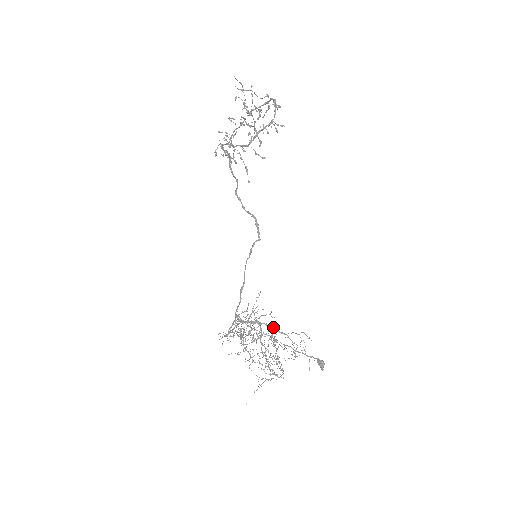
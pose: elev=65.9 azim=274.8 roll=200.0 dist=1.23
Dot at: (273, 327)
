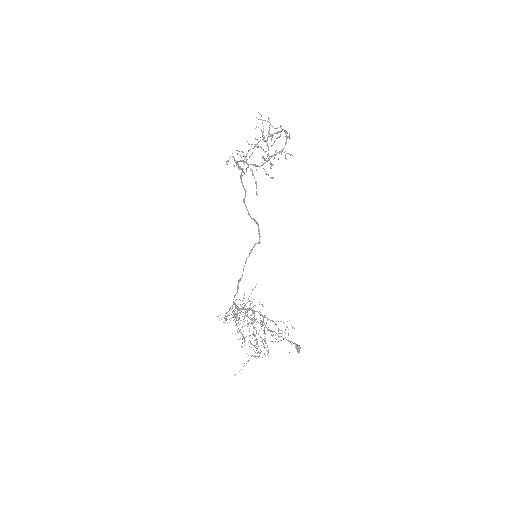
Dot at: (264, 315)
